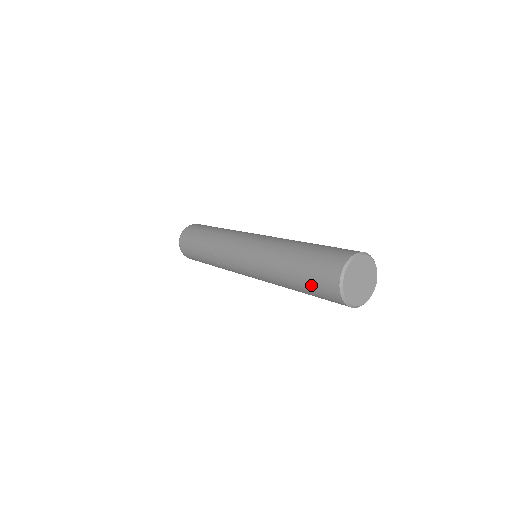
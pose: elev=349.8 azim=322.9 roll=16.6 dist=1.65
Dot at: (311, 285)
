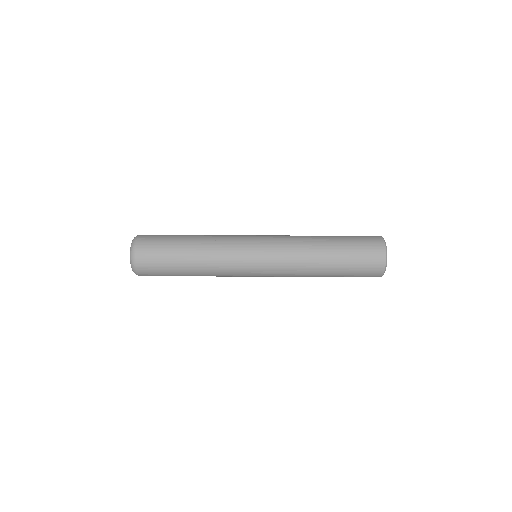
Dot at: (356, 255)
